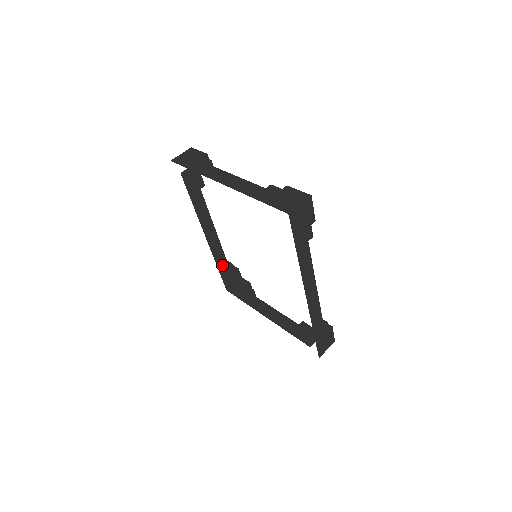
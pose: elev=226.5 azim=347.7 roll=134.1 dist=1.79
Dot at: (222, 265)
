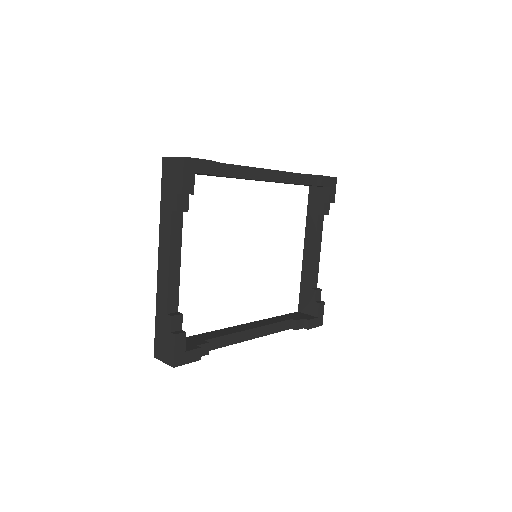
Dot at: occluded
